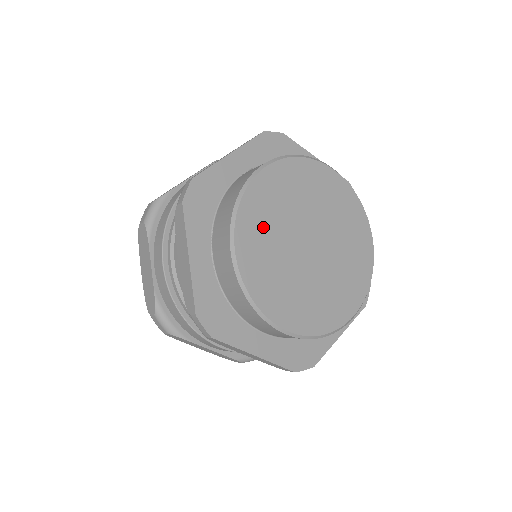
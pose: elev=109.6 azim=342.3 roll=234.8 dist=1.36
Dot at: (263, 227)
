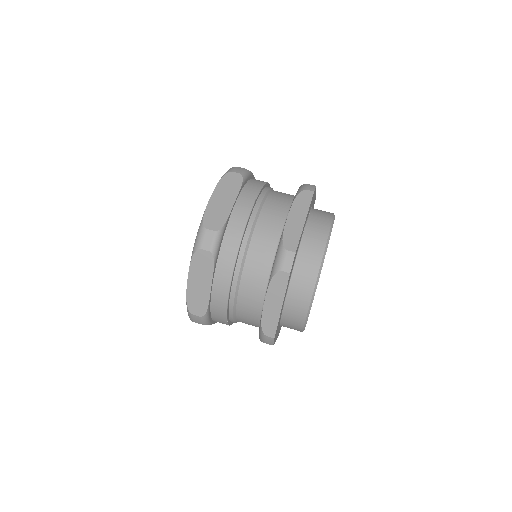
Dot at: occluded
